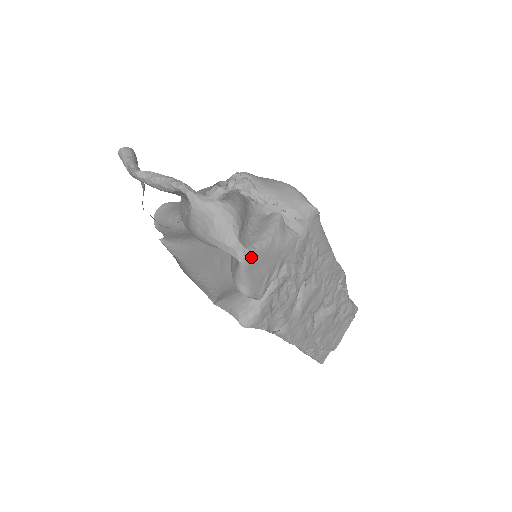
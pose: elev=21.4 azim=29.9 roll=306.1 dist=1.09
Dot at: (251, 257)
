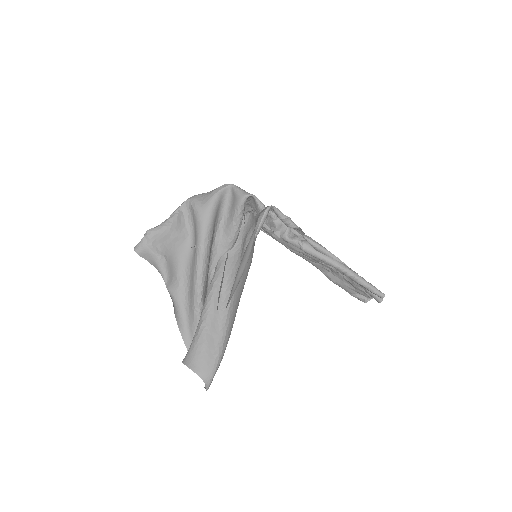
Dot at: occluded
